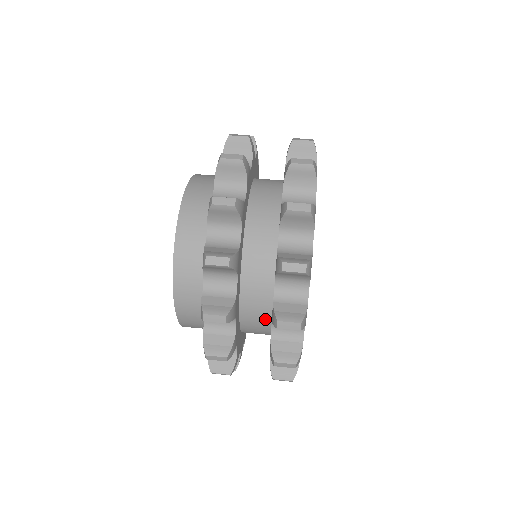
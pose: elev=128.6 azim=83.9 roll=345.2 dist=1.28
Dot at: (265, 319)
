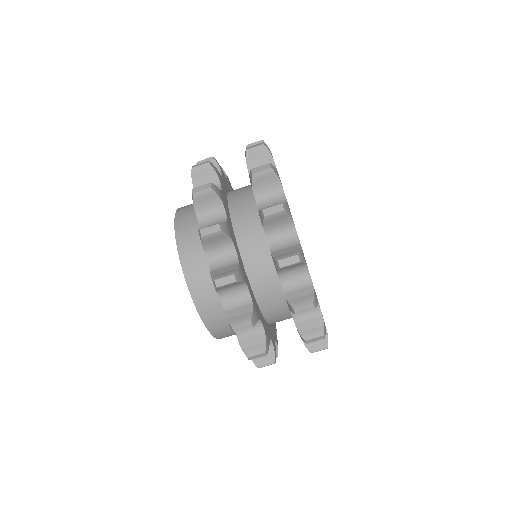
Dot at: (289, 317)
